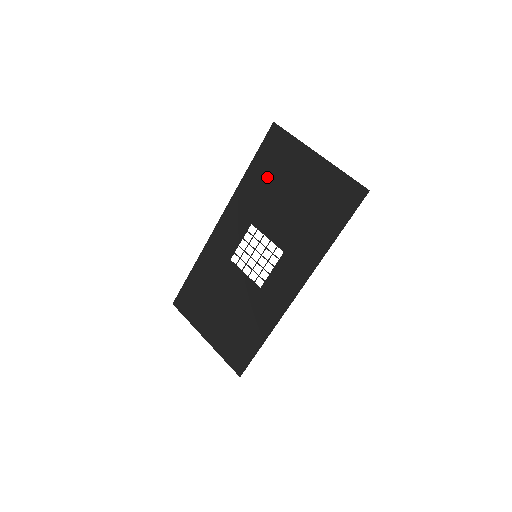
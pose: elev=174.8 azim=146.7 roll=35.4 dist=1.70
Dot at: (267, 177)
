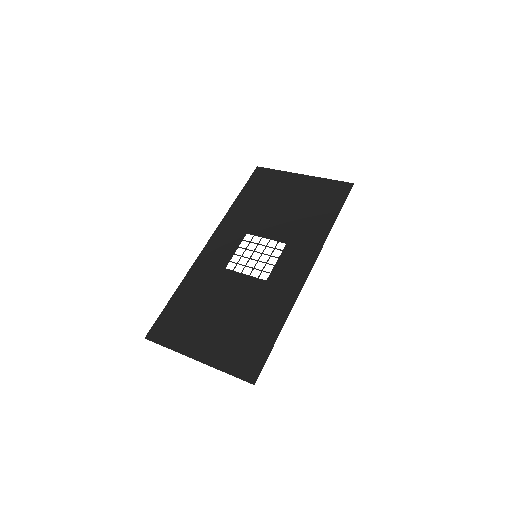
Dot at: (258, 198)
